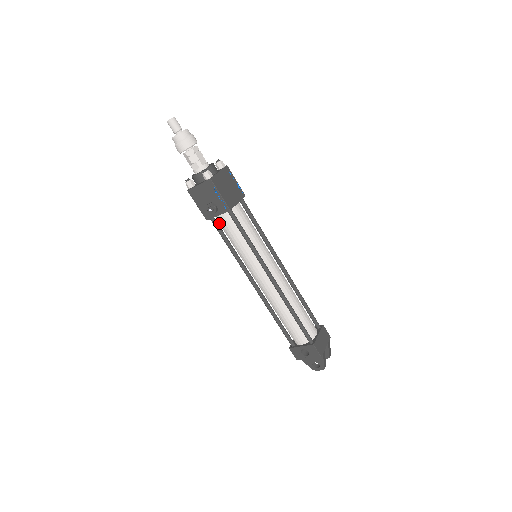
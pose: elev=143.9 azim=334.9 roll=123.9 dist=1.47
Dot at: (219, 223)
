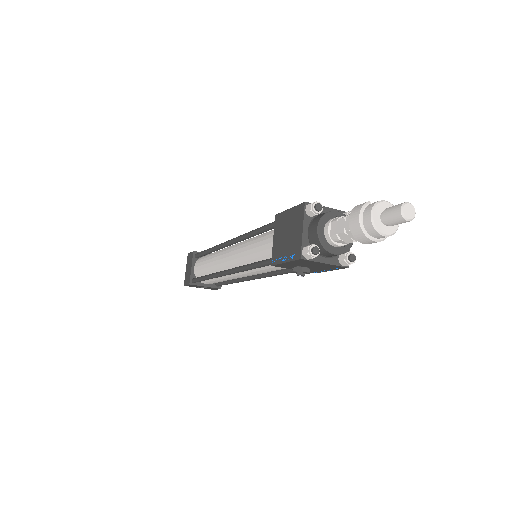
Dot at: occluded
